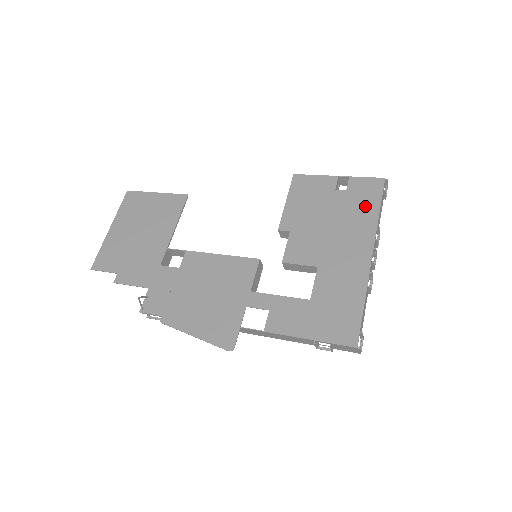
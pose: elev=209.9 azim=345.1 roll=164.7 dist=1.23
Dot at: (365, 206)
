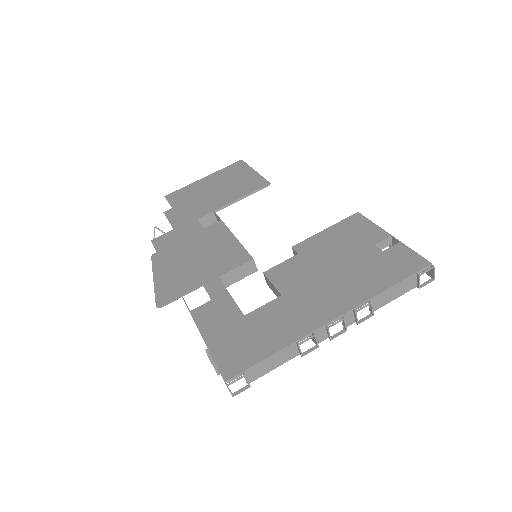
Dot at: (381, 275)
